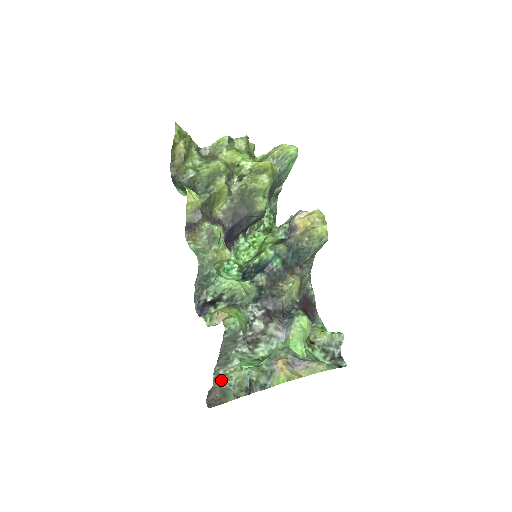
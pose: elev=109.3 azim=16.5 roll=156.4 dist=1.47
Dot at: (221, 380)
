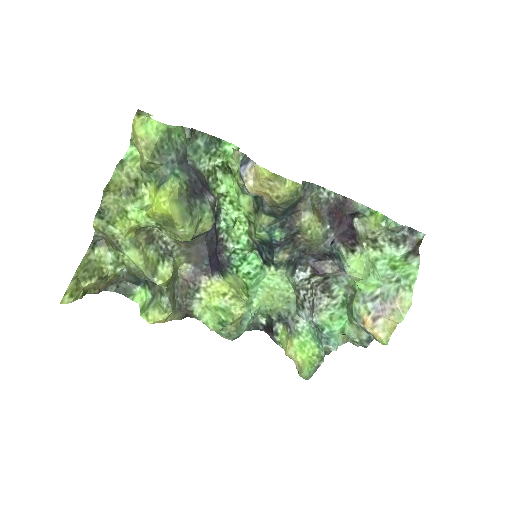
Dot at: occluded
